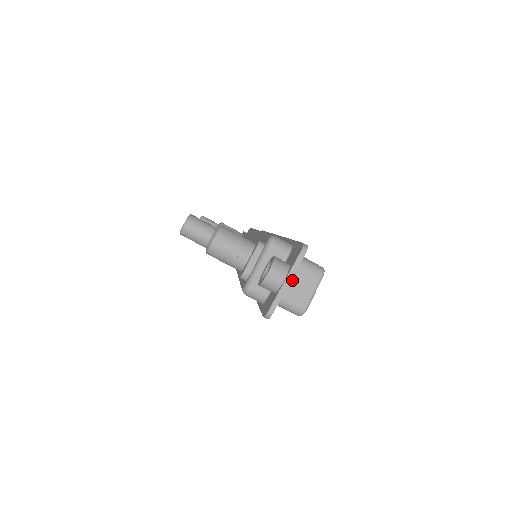
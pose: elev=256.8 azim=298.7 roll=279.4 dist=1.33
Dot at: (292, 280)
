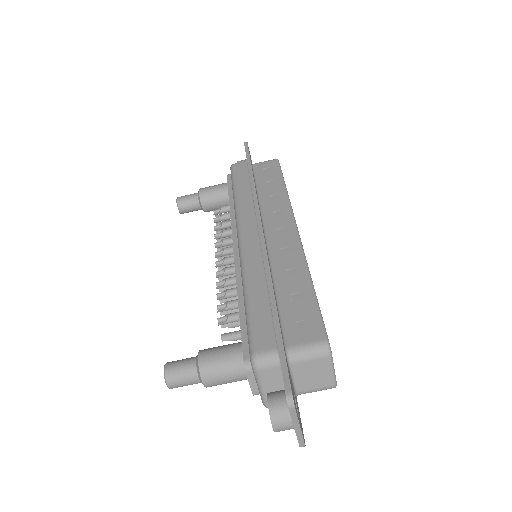
Dot at: (303, 377)
